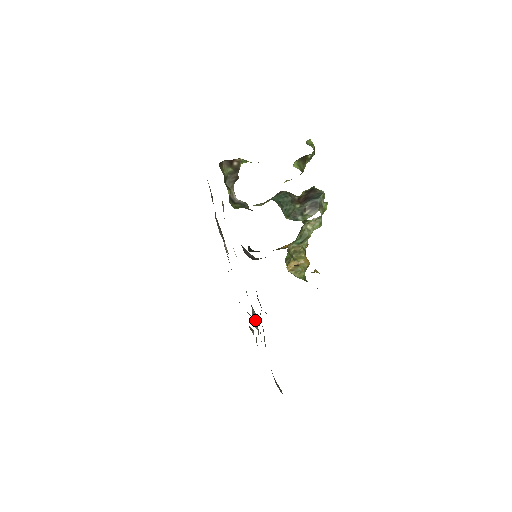
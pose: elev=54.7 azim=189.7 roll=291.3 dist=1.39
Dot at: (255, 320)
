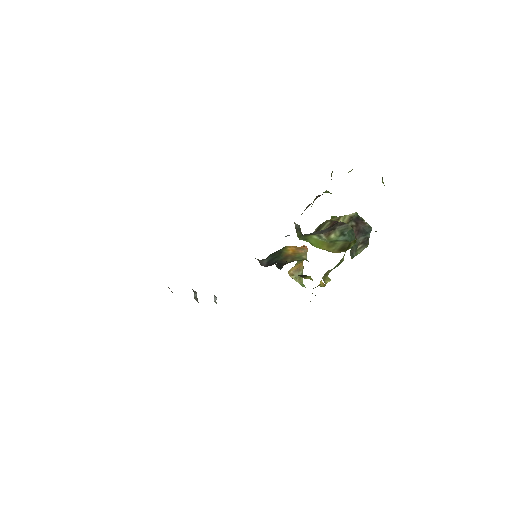
Dot at: (195, 292)
